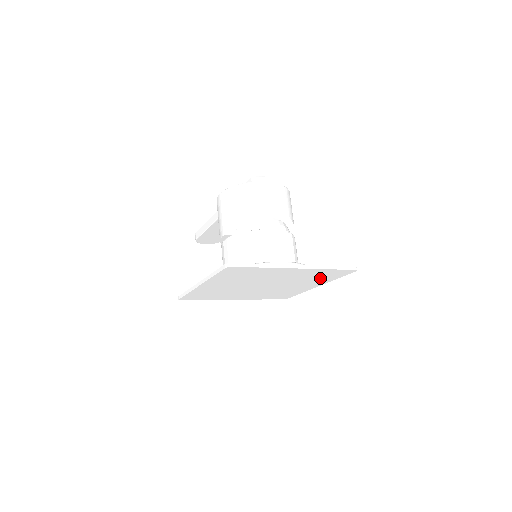
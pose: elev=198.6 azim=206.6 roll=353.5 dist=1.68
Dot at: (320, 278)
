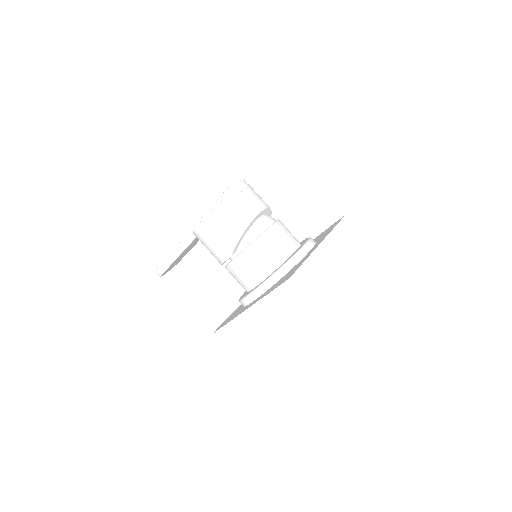
Dot at: occluded
